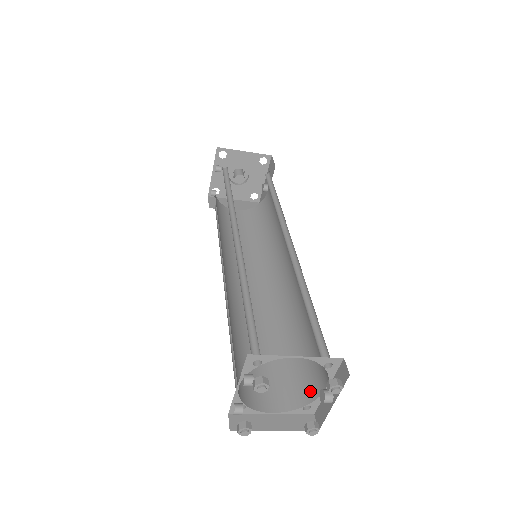
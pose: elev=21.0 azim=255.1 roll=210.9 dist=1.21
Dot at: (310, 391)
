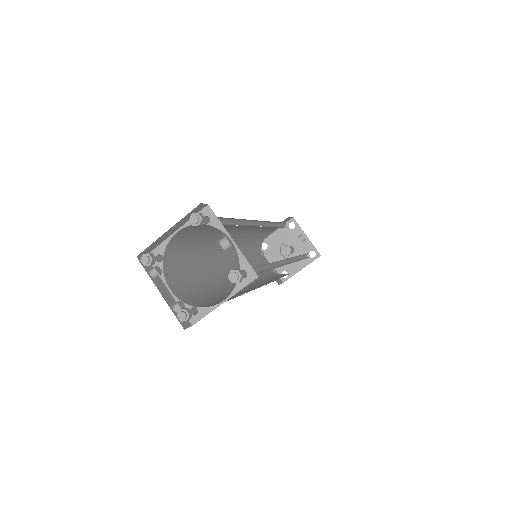
Dot at: occluded
